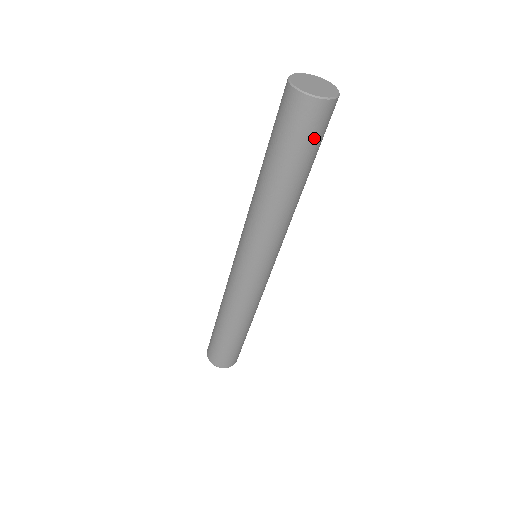
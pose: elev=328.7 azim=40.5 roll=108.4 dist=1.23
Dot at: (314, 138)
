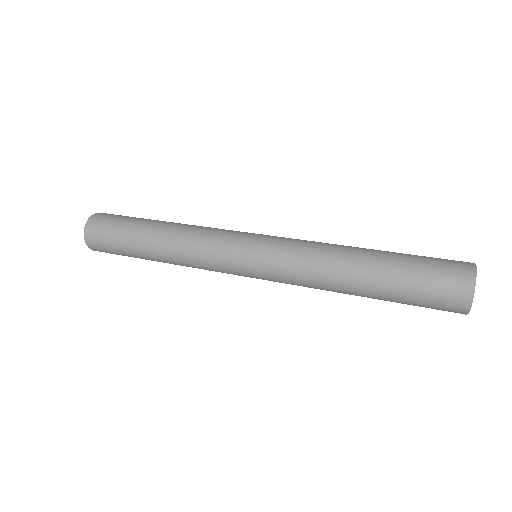
Dot at: occluded
